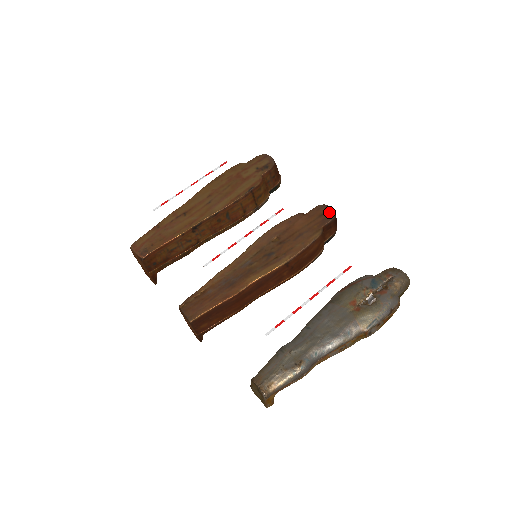
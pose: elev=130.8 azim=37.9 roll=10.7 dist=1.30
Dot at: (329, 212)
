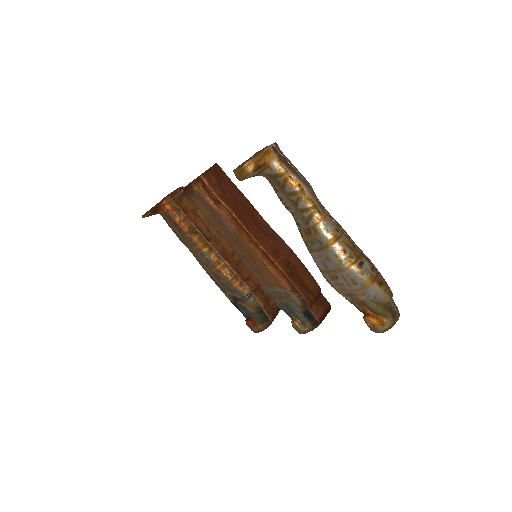
Dot at: occluded
